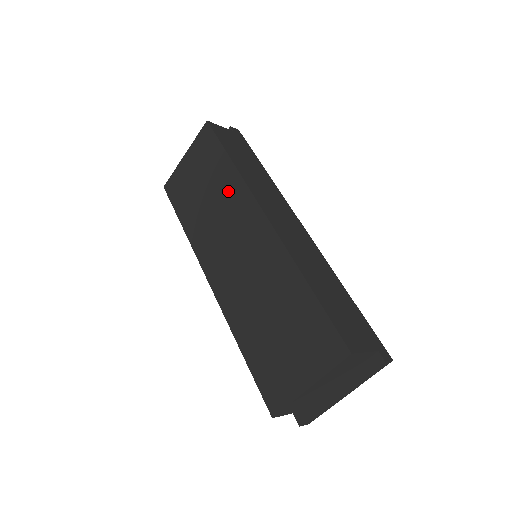
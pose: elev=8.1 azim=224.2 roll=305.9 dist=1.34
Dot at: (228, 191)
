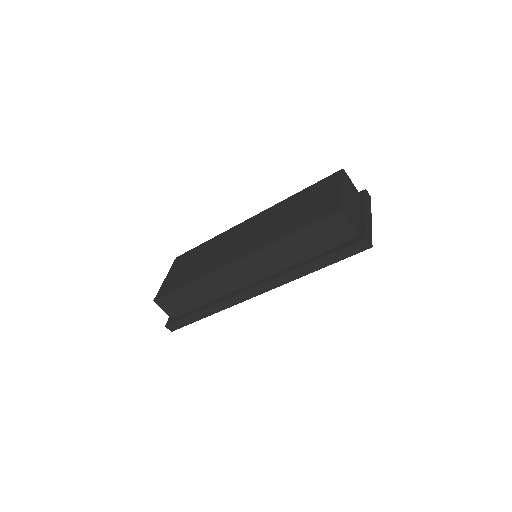
Dot at: (216, 243)
